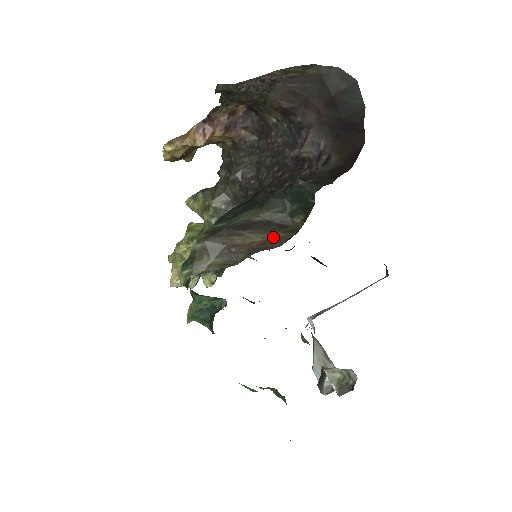
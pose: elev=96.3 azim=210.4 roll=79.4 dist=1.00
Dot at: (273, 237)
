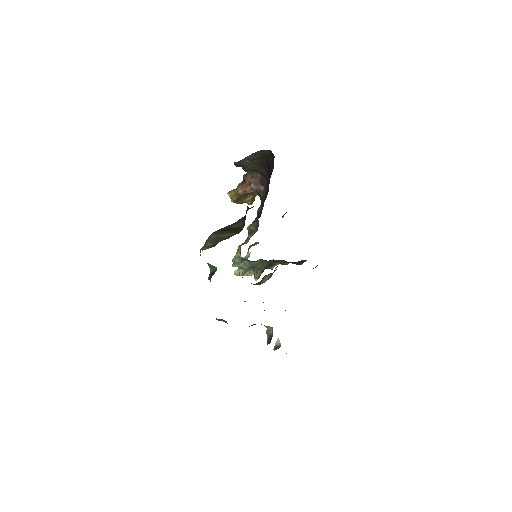
Dot at: (232, 235)
